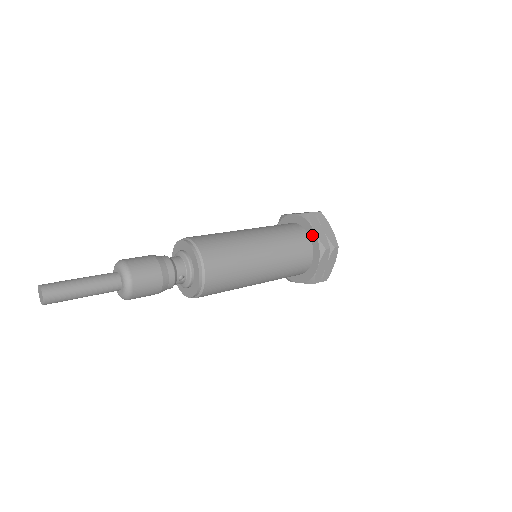
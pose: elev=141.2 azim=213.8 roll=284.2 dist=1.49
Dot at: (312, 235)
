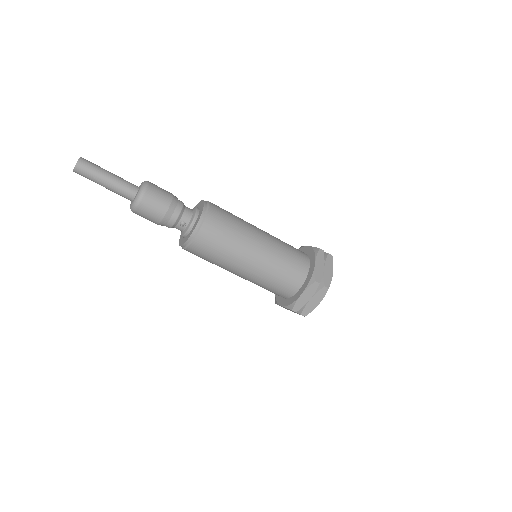
Dot at: (312, 266)
